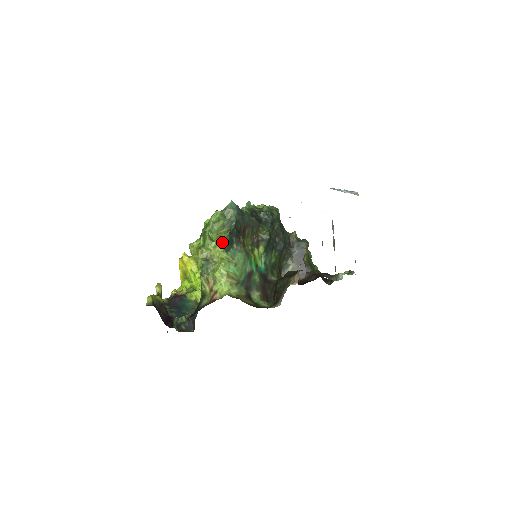
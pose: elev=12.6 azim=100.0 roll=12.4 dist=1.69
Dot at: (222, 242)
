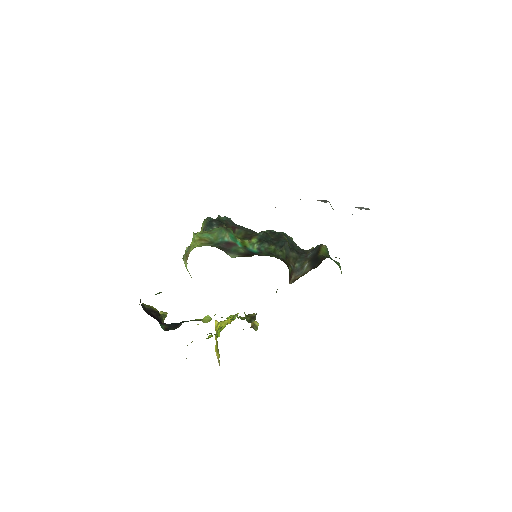
Dot at: occluded
